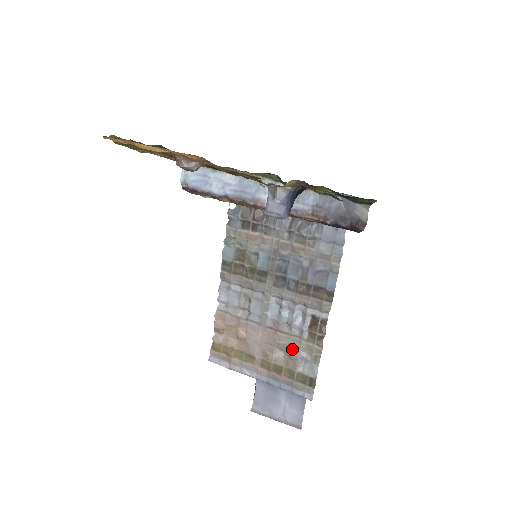
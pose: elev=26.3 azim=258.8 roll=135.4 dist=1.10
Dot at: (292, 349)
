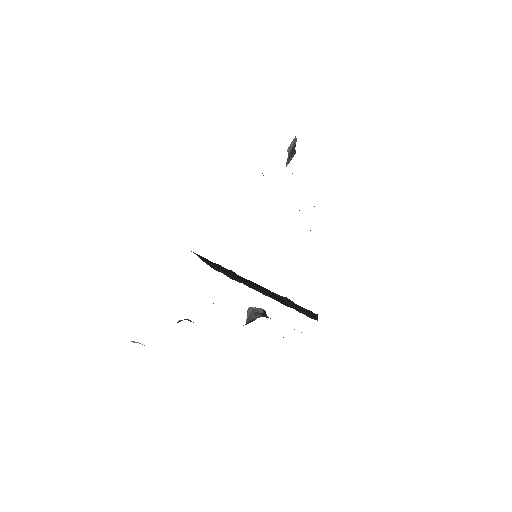
Dot at: occluded
